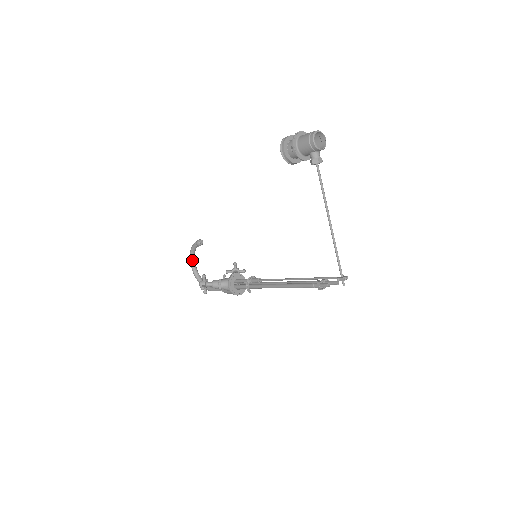
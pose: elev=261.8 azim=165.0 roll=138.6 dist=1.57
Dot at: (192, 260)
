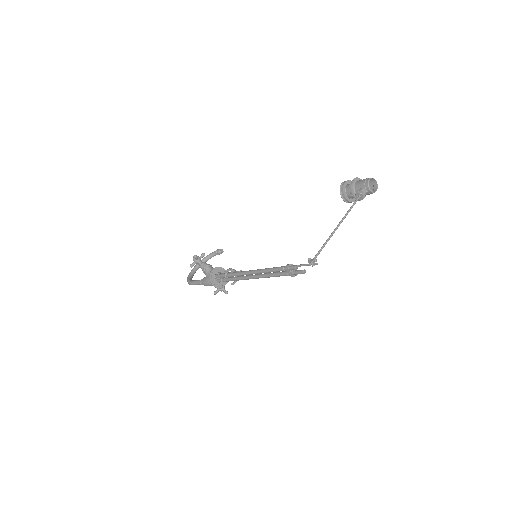
Dot at: occluded
